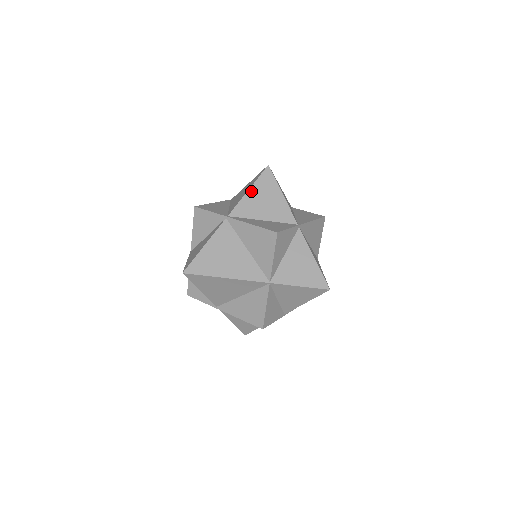
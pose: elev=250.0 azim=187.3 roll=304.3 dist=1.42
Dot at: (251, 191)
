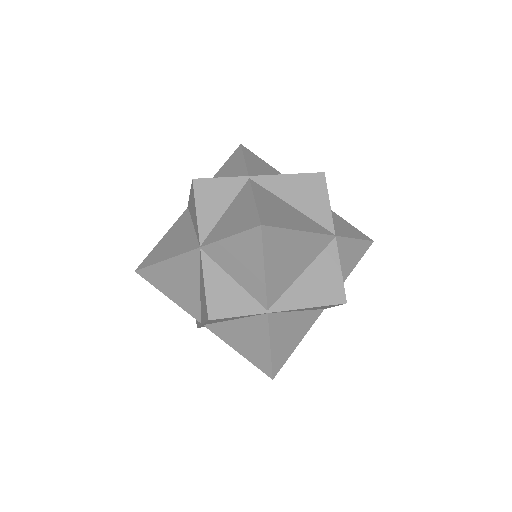
Dot at: (217, 173)
